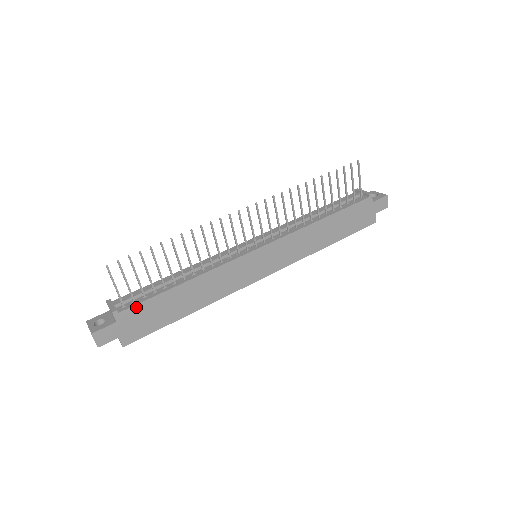
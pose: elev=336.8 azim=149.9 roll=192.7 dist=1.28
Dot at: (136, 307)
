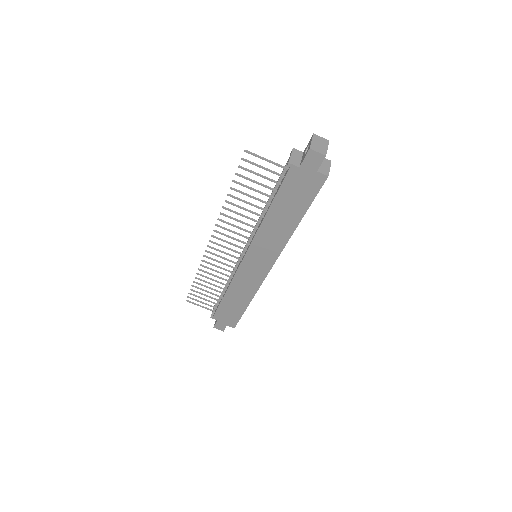
Dot at: (217, 312)
